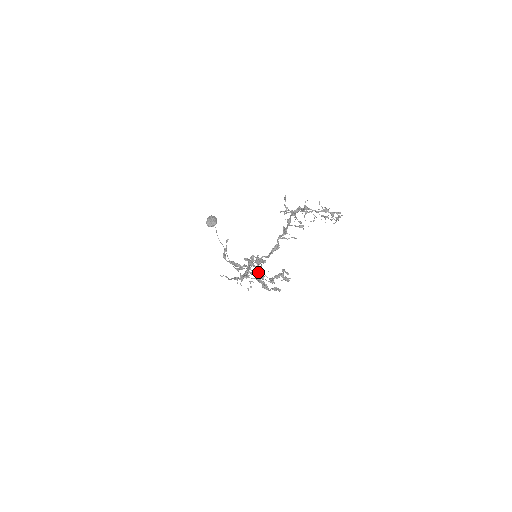
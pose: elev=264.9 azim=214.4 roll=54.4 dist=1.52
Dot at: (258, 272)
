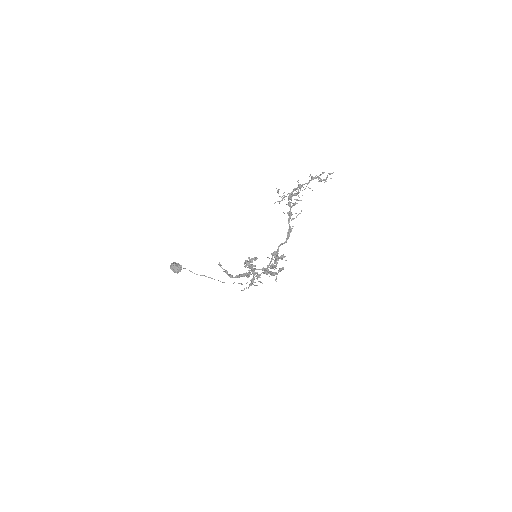
Dot at: (274, 263)
